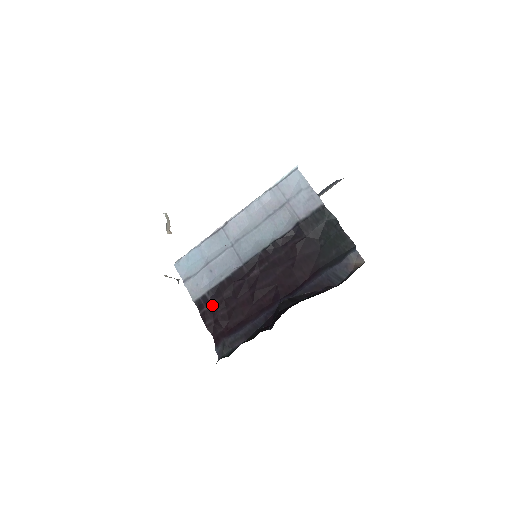
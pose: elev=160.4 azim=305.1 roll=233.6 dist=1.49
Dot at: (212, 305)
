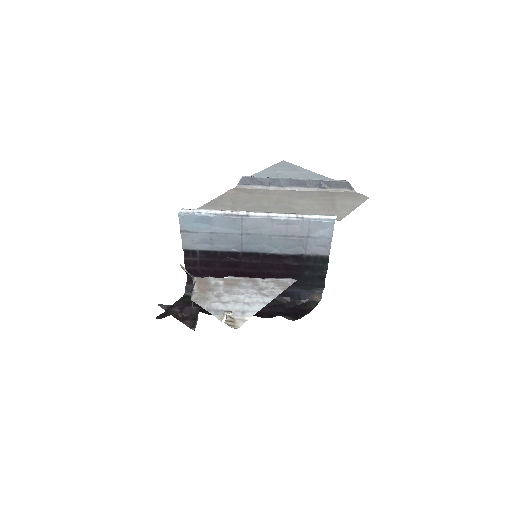
Dot at: (198, 260)
